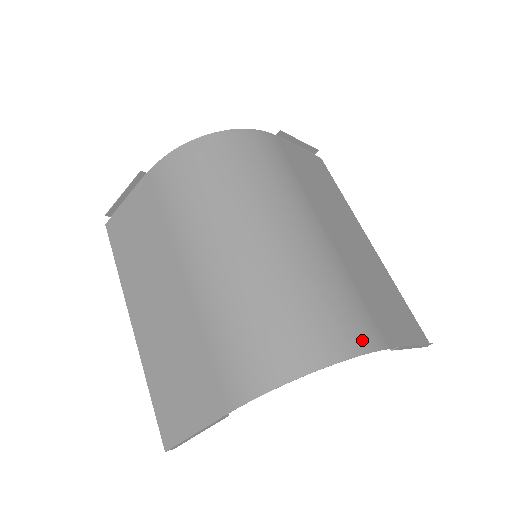
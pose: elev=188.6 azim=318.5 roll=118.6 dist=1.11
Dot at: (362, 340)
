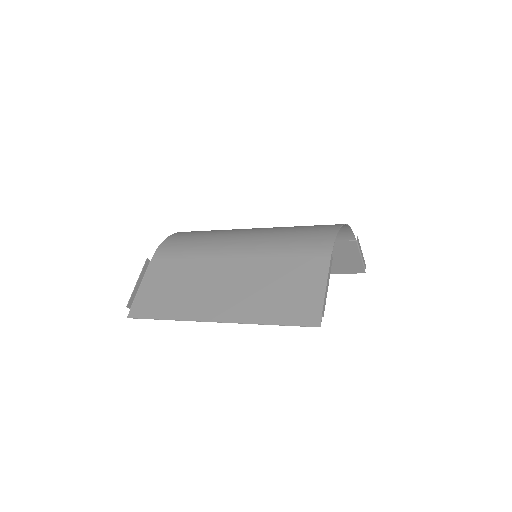
Dot at: (343, 229)
